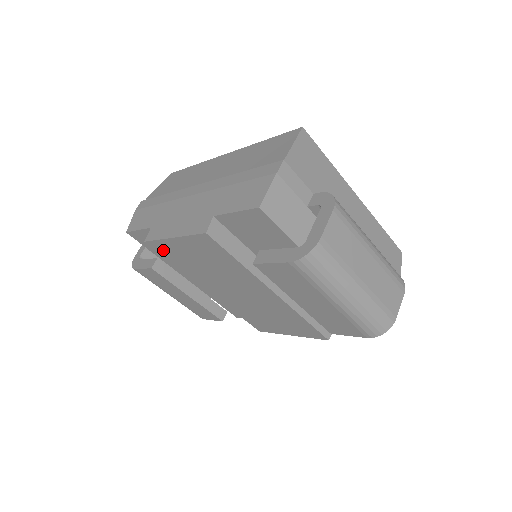
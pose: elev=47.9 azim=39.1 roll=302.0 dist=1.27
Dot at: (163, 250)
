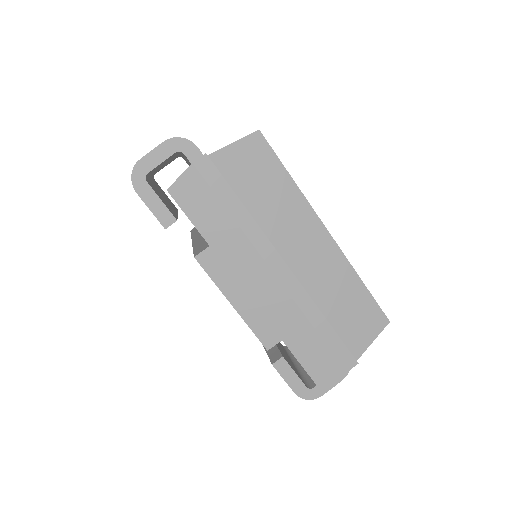
Dot at: occluded
